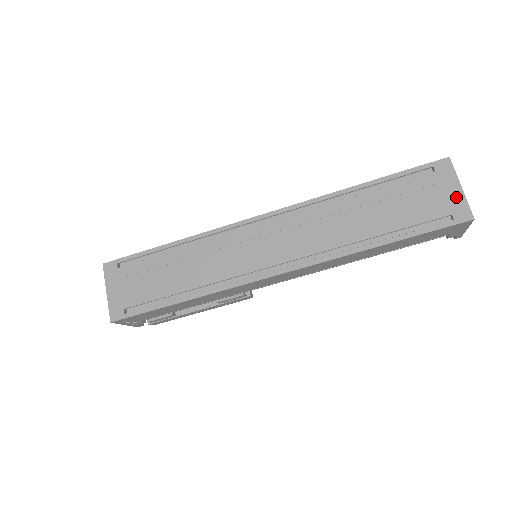
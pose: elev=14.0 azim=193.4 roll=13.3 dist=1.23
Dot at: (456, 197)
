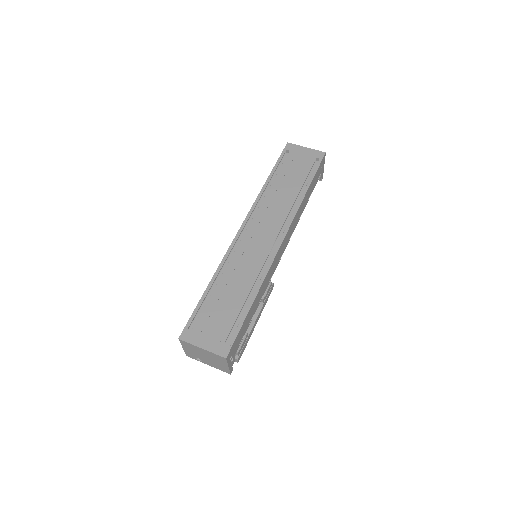
Dot at: (309, 152)
